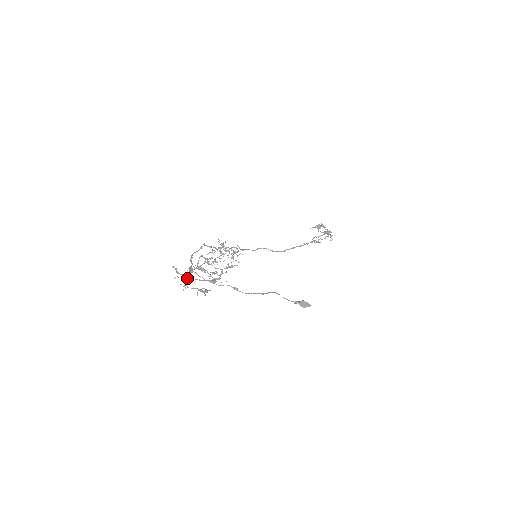
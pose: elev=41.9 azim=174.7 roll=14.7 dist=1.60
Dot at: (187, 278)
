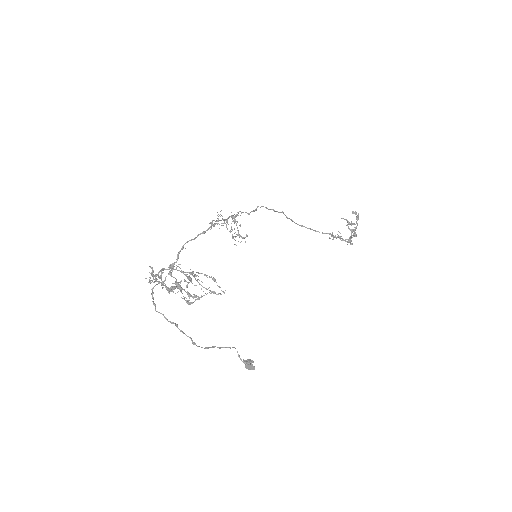
Dot at: (154, 305)
